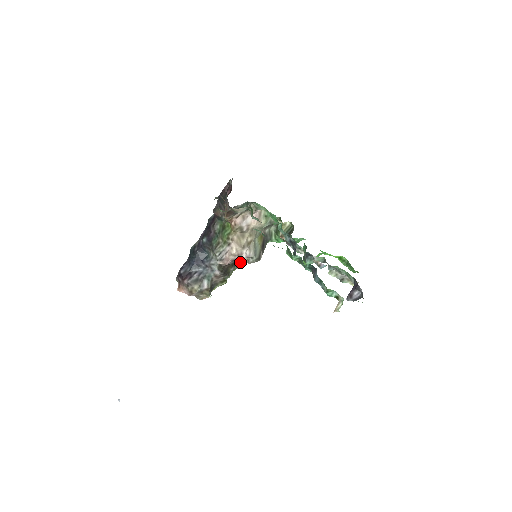
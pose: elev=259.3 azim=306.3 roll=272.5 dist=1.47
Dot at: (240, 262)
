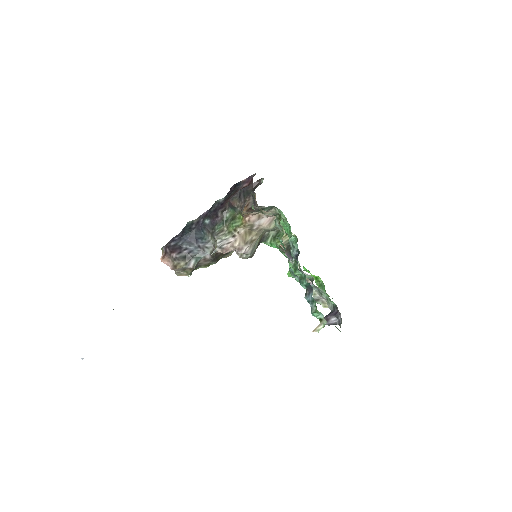
Dot at: (230, 253)
